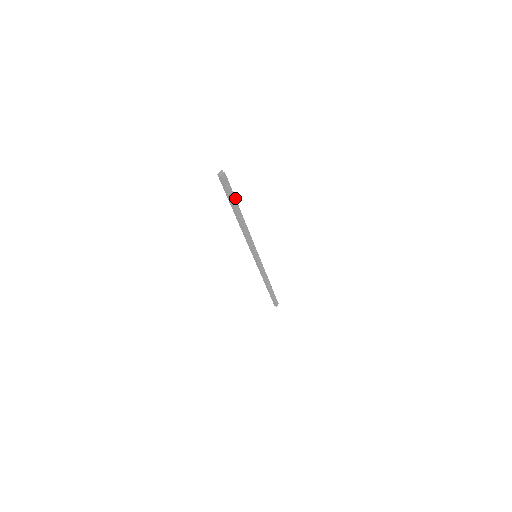
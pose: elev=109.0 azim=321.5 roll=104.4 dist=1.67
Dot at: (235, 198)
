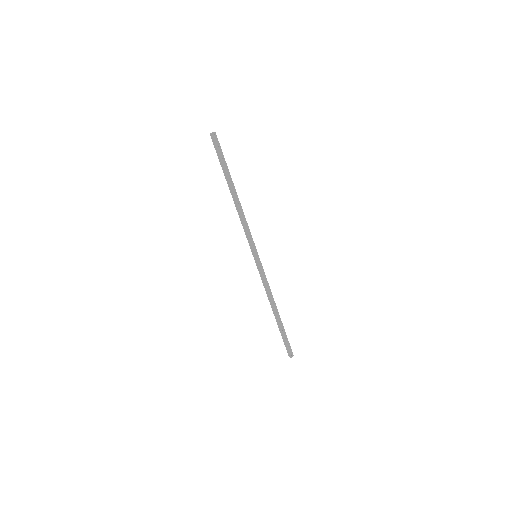
Dot at: (227, 166)
